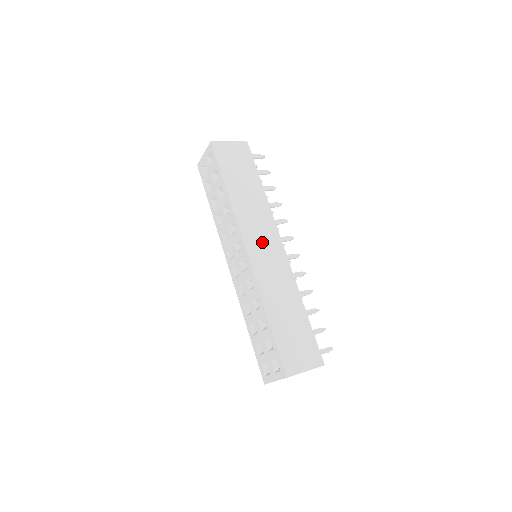
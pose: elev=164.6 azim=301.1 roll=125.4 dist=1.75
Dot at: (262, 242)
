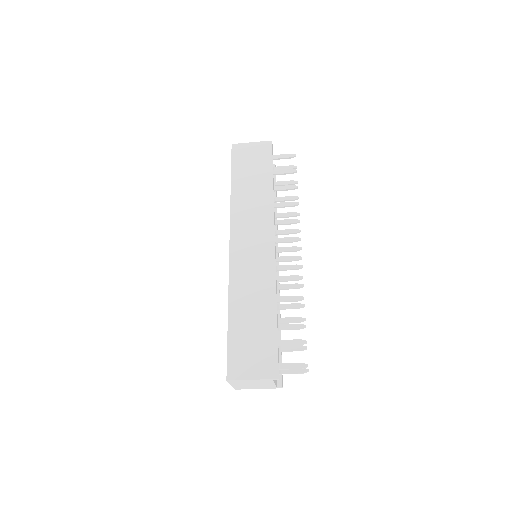
Dot at: (251, 240)
